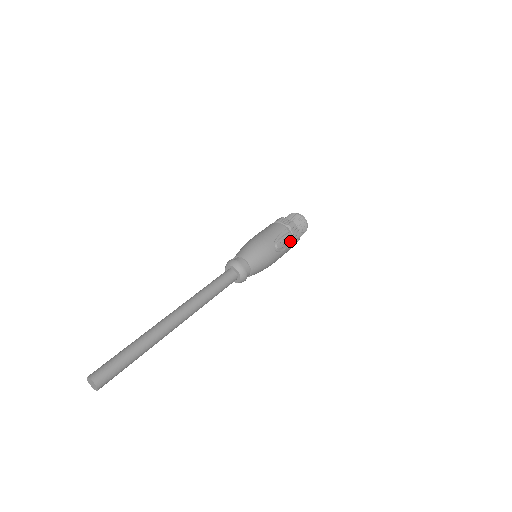
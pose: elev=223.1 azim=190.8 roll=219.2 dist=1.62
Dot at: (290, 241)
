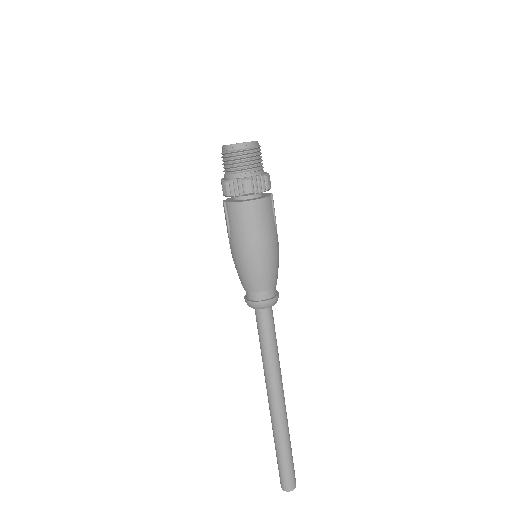
Dot at: occluded
